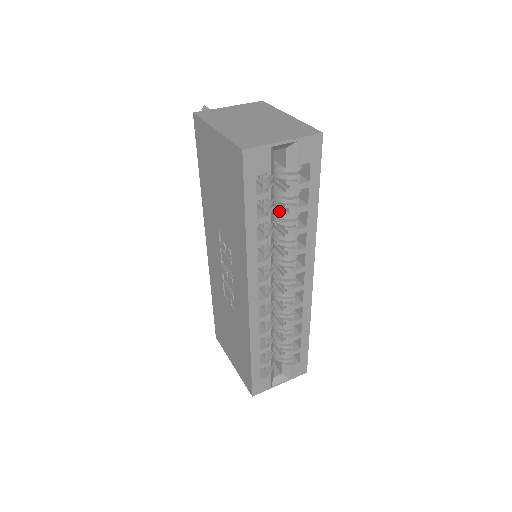
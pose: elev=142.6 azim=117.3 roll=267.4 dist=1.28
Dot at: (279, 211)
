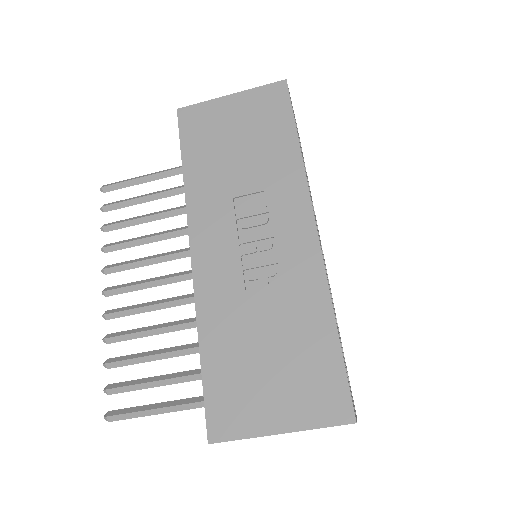
Dot at: occluded
